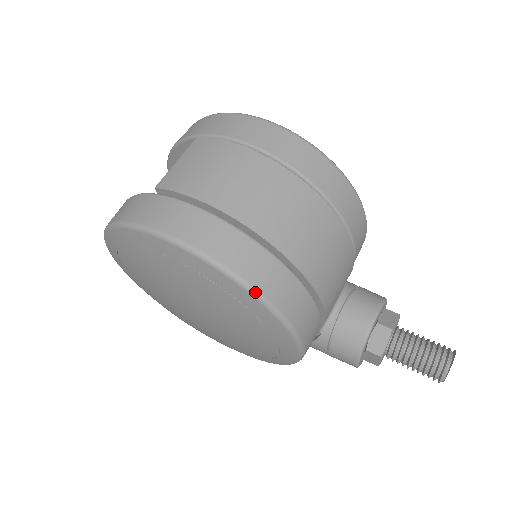
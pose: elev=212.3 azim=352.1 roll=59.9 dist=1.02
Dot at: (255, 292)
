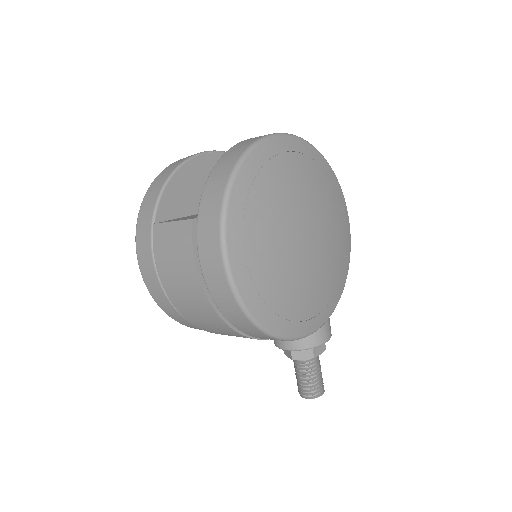
Dot at: (172, 318)
